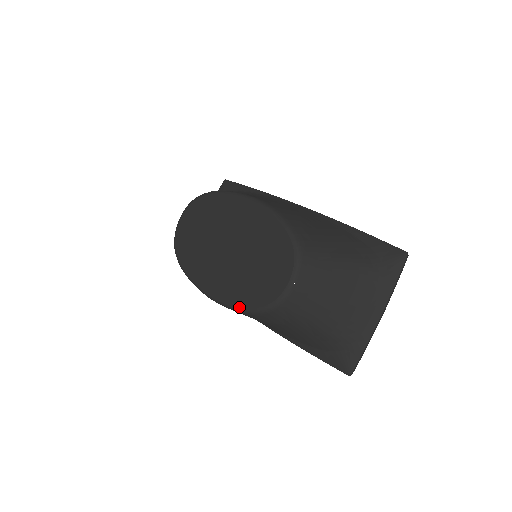
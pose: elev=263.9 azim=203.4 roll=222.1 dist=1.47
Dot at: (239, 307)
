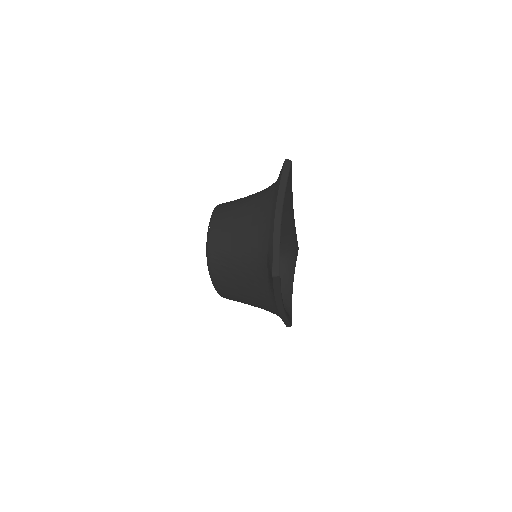
Dot at: (210, 276)
